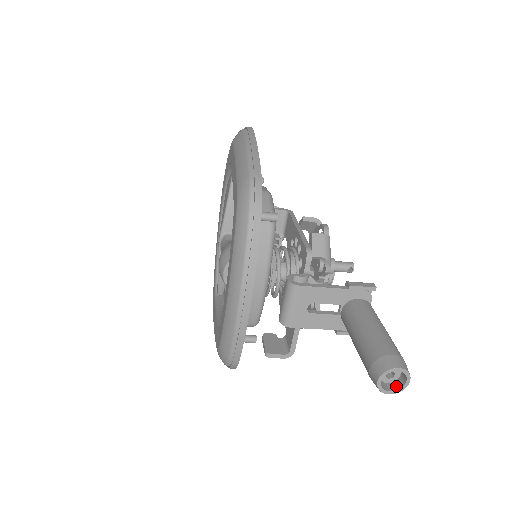
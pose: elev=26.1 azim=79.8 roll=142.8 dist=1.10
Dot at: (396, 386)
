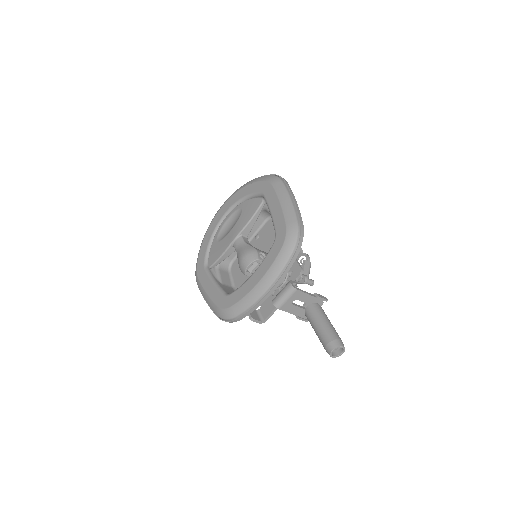
Dot at: (335, 354)
